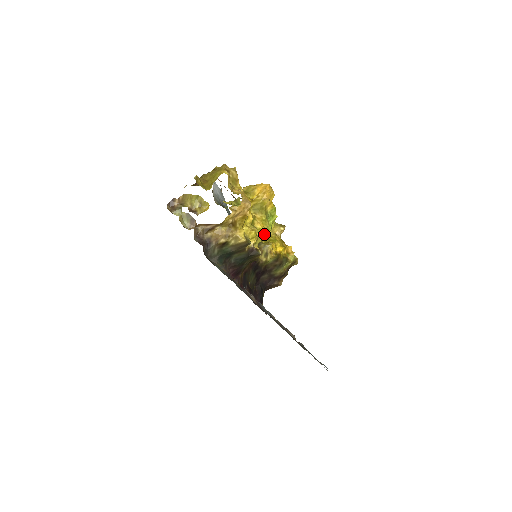
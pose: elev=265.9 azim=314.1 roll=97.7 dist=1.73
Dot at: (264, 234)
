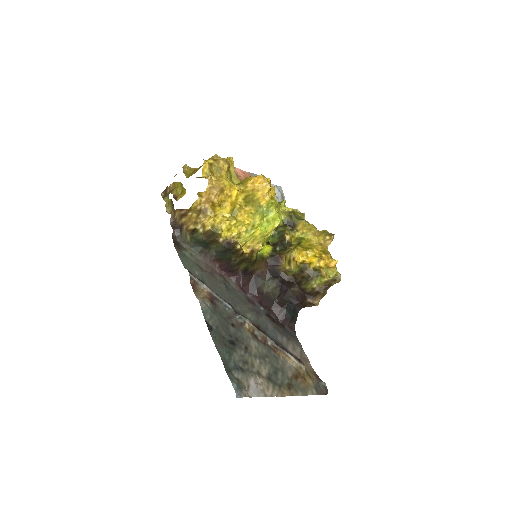
Dot at: (259, 231)
